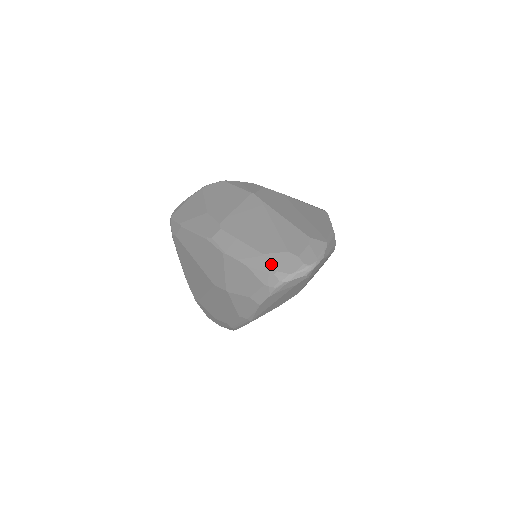
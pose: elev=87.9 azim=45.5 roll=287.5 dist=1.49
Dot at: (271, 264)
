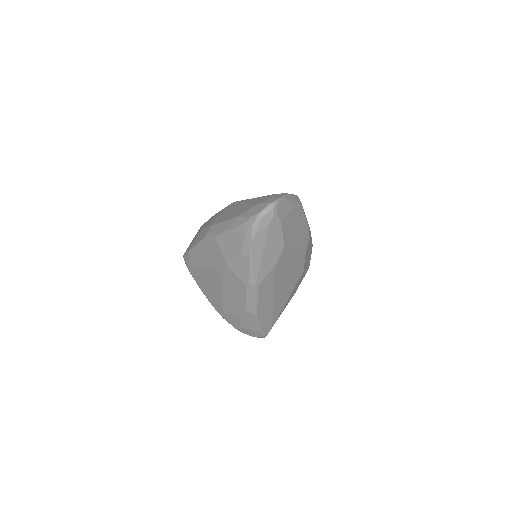
Dot at: (245, 216)
